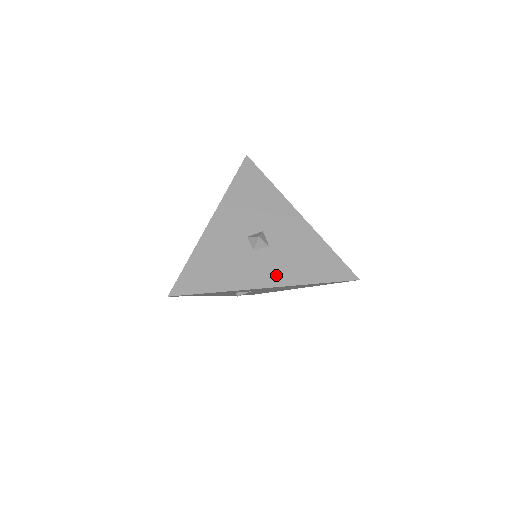
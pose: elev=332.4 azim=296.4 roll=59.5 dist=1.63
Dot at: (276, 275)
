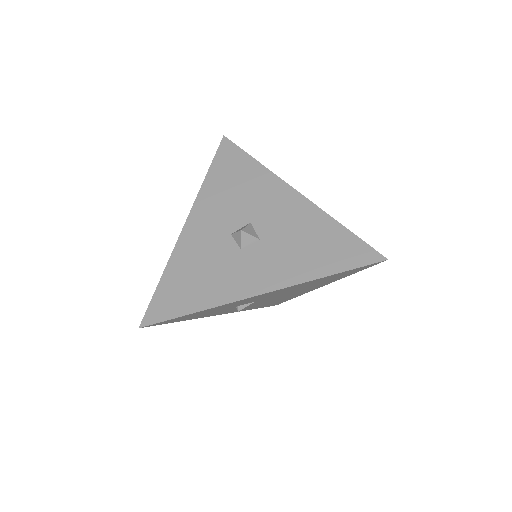
Dot at: (272, 275)
